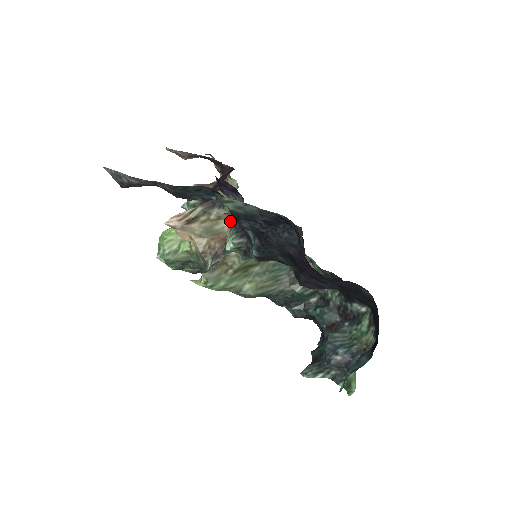
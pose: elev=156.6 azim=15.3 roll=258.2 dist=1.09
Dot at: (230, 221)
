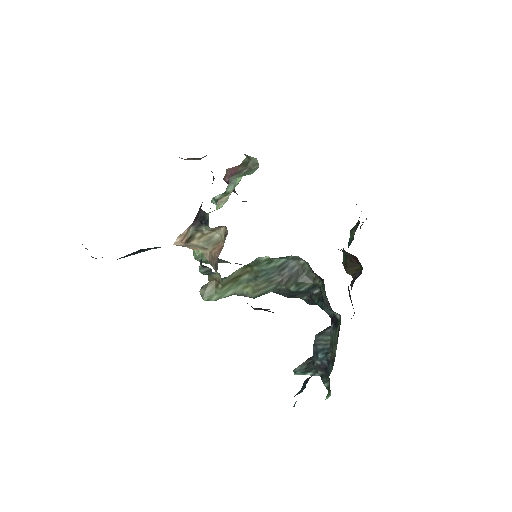
Dot at: (224, 230)
